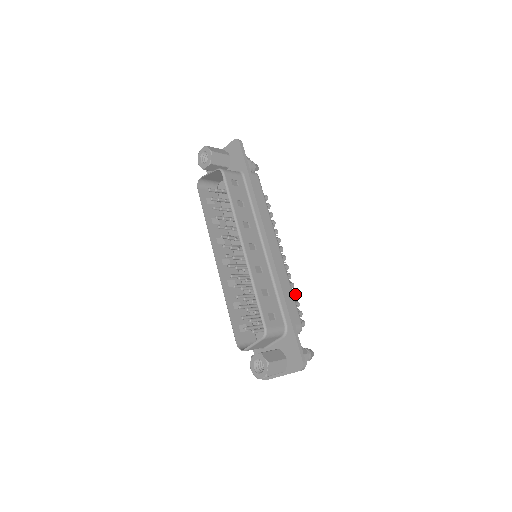
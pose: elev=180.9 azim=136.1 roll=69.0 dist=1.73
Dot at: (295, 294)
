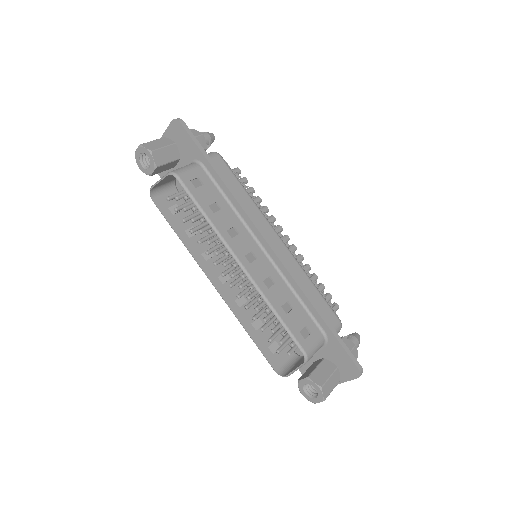
Dot at: (315, 277)
